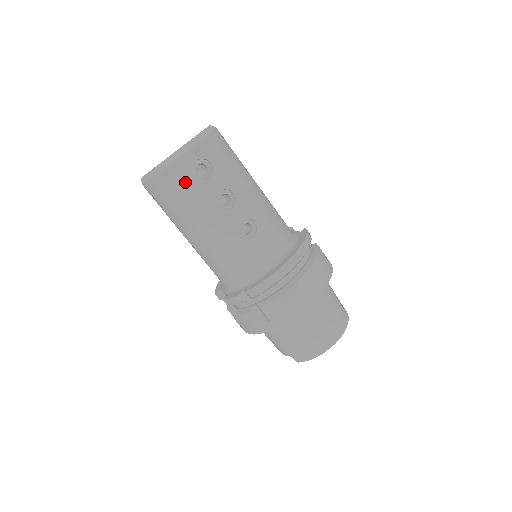
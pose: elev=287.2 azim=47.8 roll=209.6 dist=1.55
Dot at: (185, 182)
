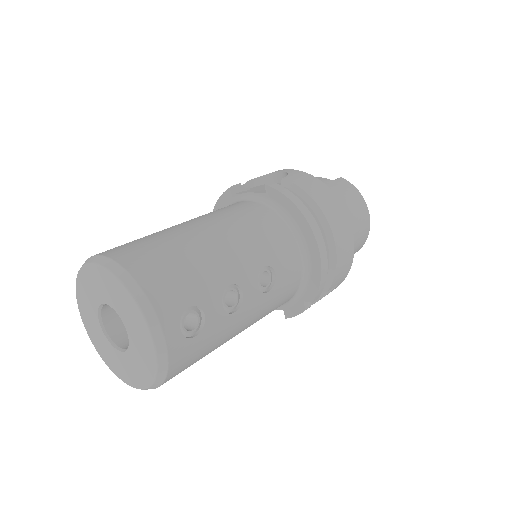
Dot at: (194, 350)
